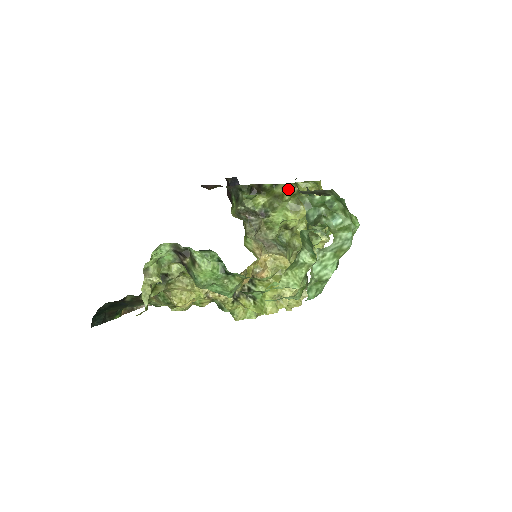
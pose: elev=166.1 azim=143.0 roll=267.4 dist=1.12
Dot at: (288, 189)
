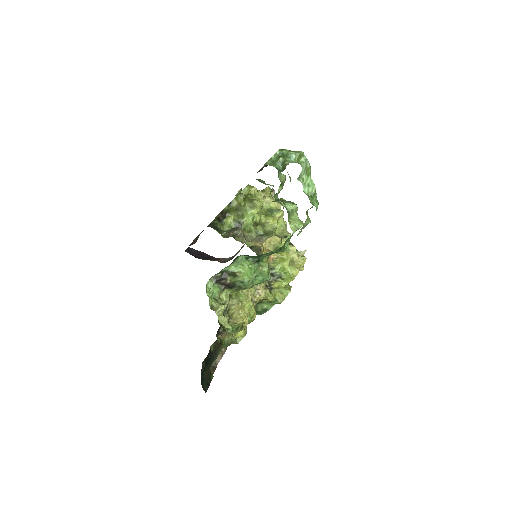
Dot at: (239, 199)
